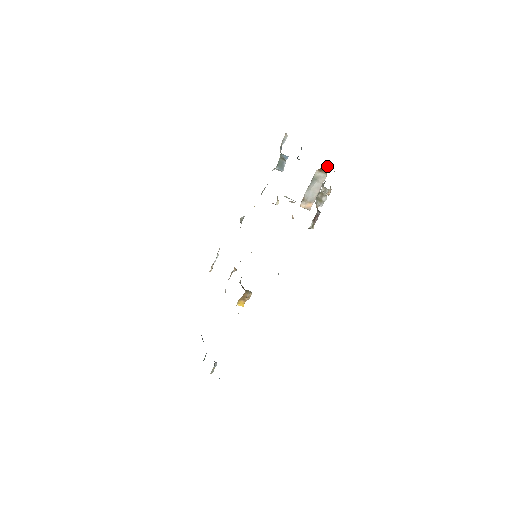
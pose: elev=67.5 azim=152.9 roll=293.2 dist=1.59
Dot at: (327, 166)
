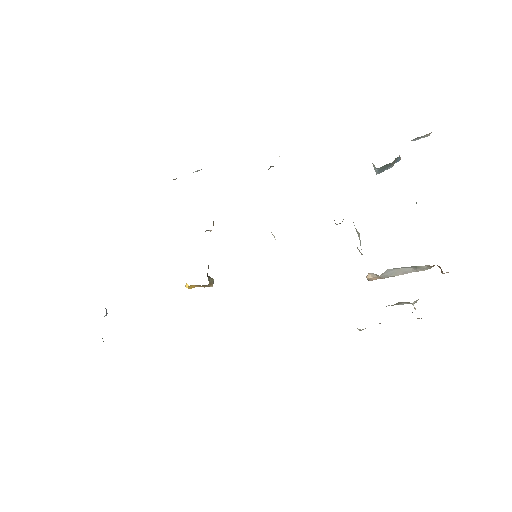
Dot at: occluded
